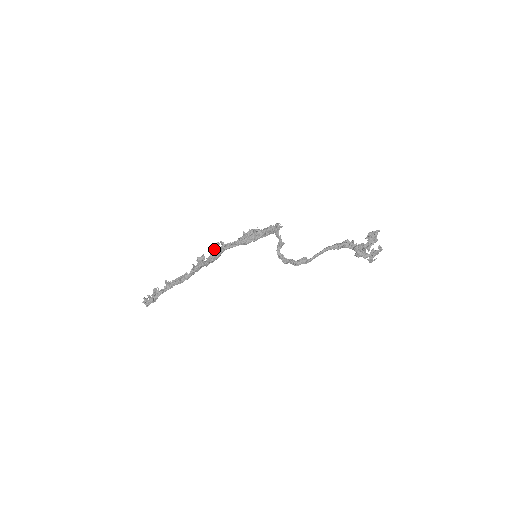
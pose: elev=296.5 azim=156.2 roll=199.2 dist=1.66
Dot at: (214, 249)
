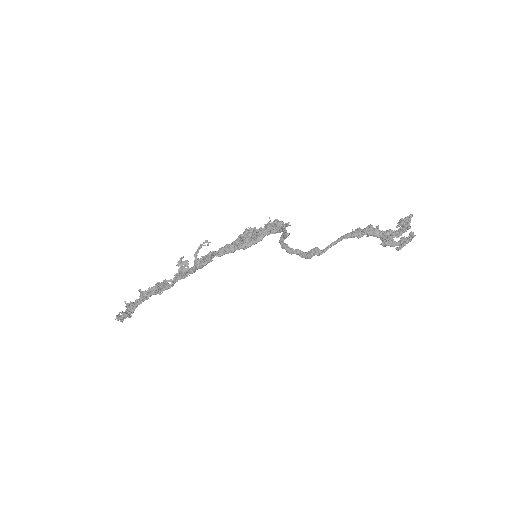
Dot at: occluded
